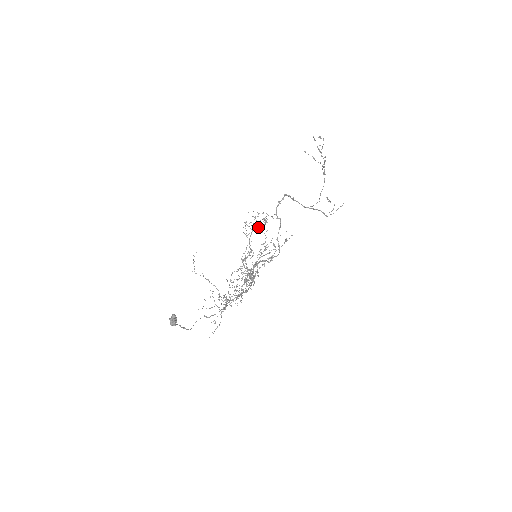
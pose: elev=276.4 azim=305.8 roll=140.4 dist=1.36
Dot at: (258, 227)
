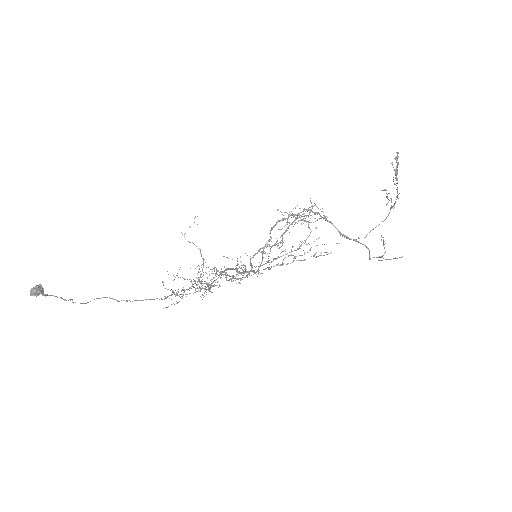
Dot at: (303, 220)
